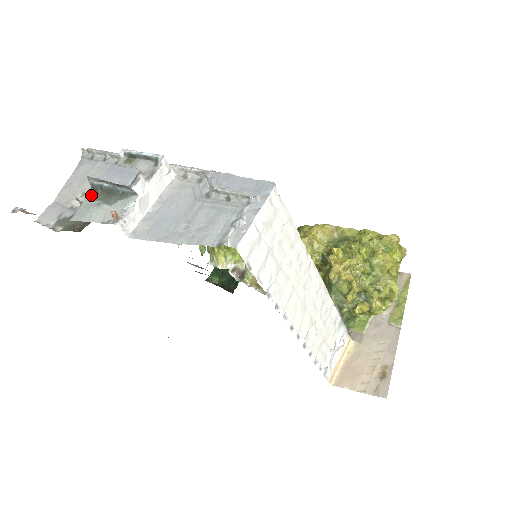
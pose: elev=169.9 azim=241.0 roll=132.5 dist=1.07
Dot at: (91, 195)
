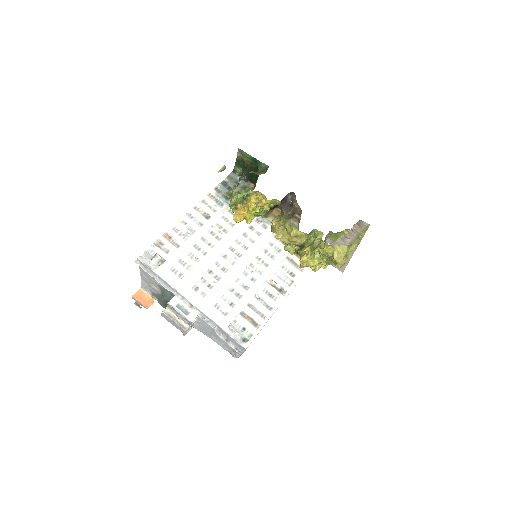
Dot at: occluded
